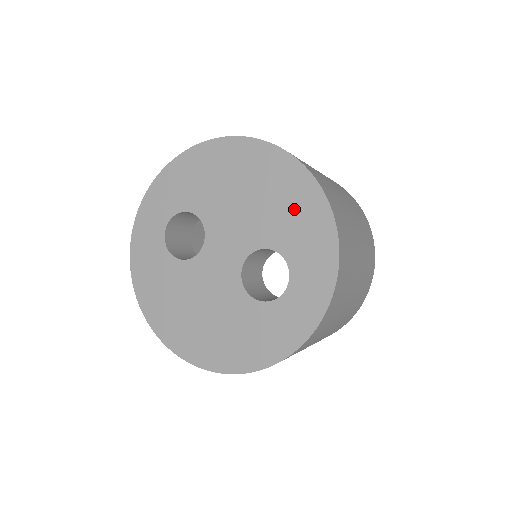
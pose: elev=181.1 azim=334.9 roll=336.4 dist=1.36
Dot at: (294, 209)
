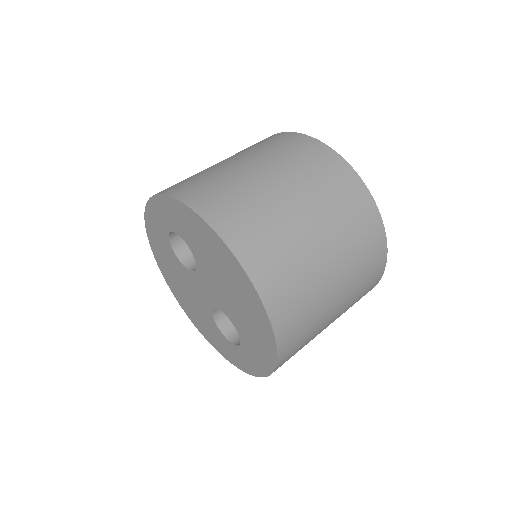
Dot at: (255, 332)
